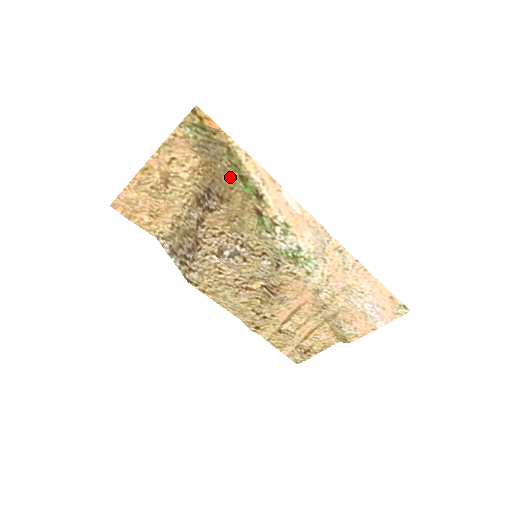
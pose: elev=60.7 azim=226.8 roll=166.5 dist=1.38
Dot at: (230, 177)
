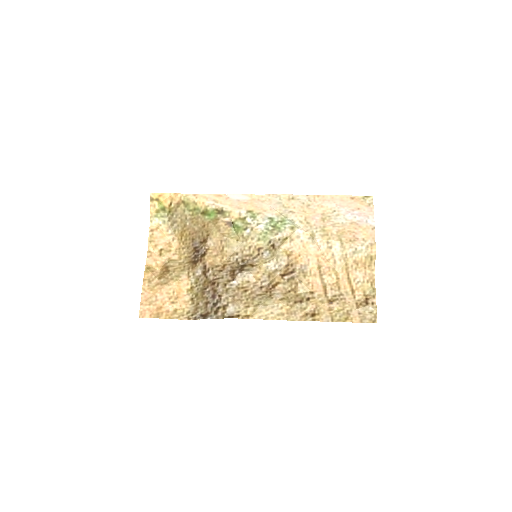
Dot at: (198, 221)
